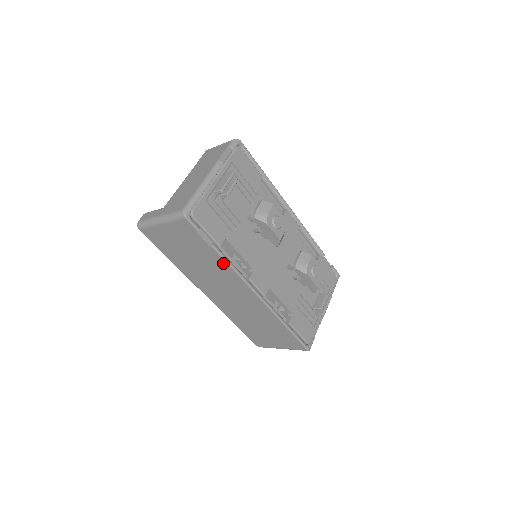
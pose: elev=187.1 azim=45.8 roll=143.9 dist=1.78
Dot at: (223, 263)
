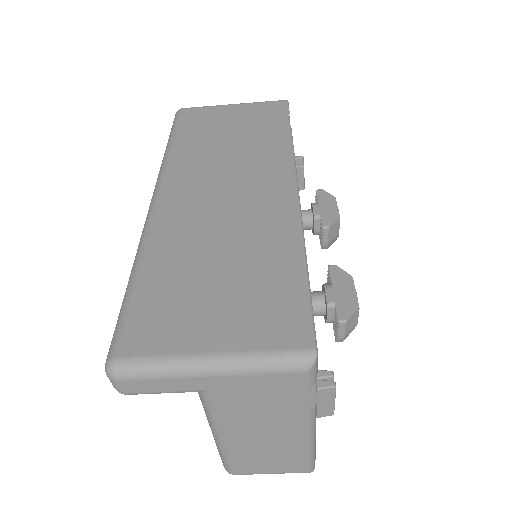
Dot at: (283, 144)
